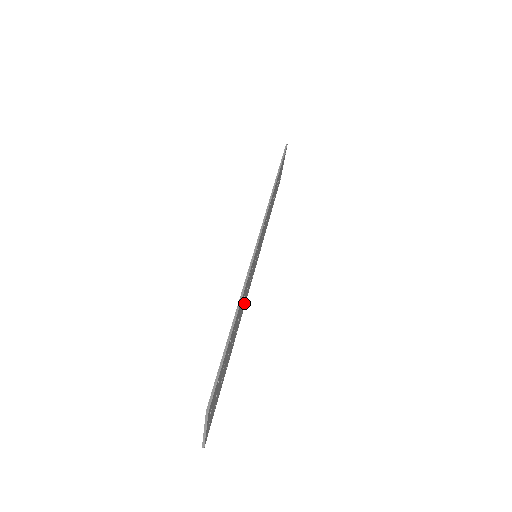
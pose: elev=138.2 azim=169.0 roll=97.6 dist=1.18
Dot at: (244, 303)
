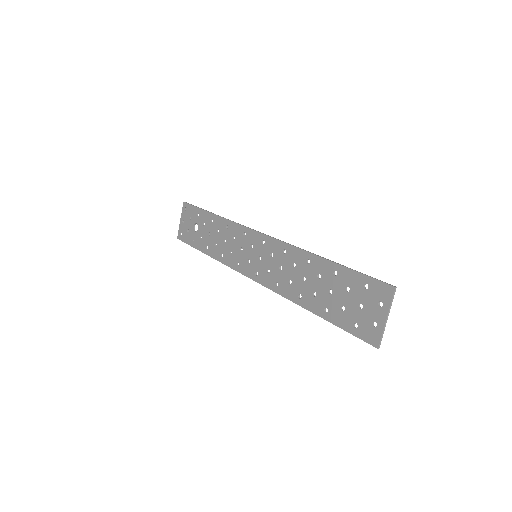
Dot at: (281, 283)
